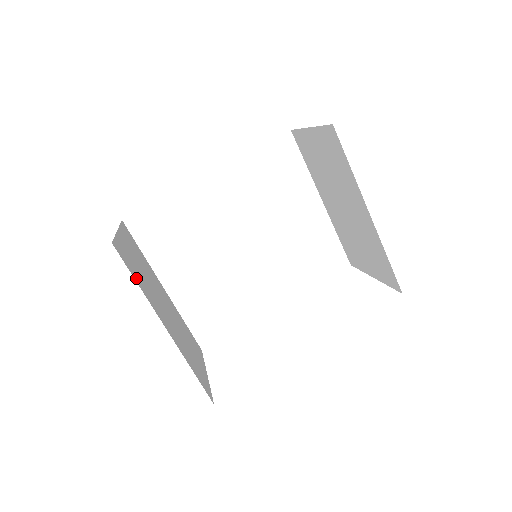
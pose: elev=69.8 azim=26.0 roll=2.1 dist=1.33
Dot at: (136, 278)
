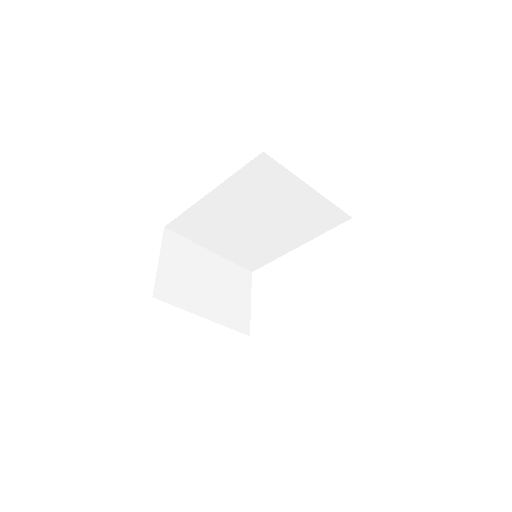
Dot at: (176, 301)
